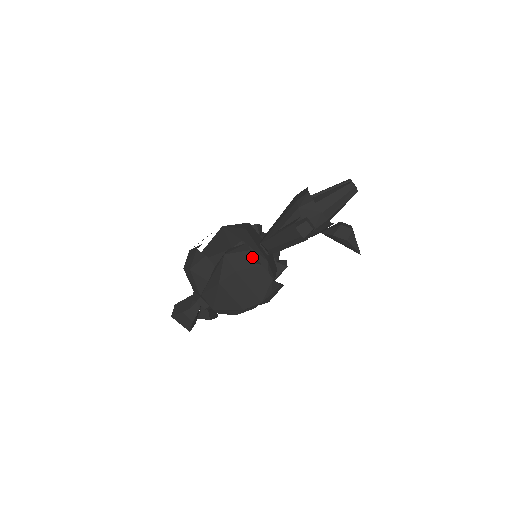
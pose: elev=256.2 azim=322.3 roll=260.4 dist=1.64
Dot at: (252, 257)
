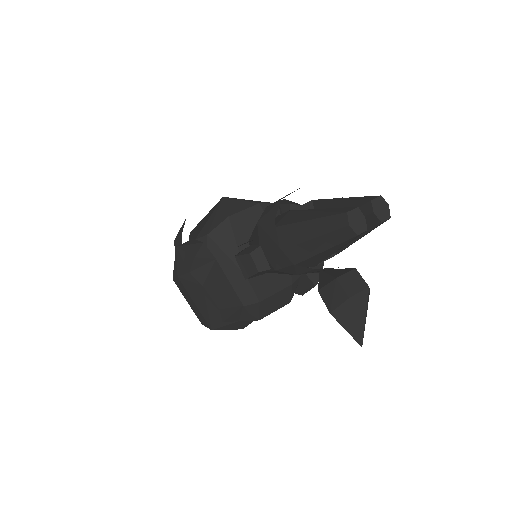
Dot at: (206, 265)
